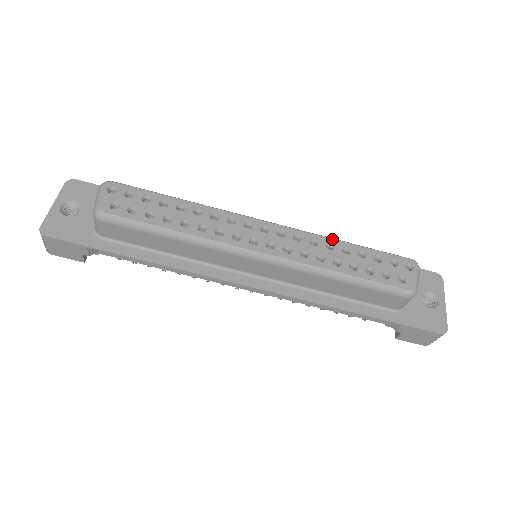
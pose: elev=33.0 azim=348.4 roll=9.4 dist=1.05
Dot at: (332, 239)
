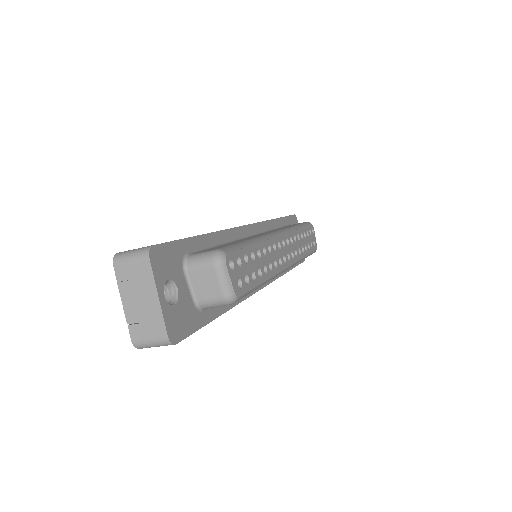
Dot at: (297, 230)
